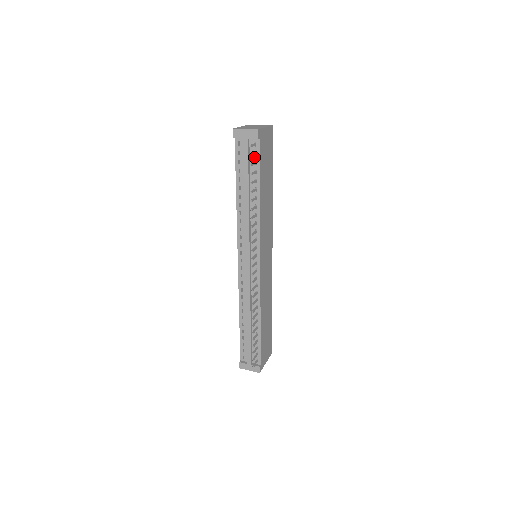
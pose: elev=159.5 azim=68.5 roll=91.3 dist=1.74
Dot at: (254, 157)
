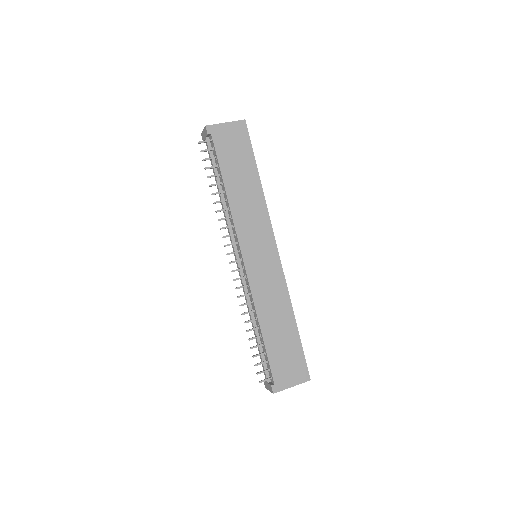
Dot at: (214, 153)
